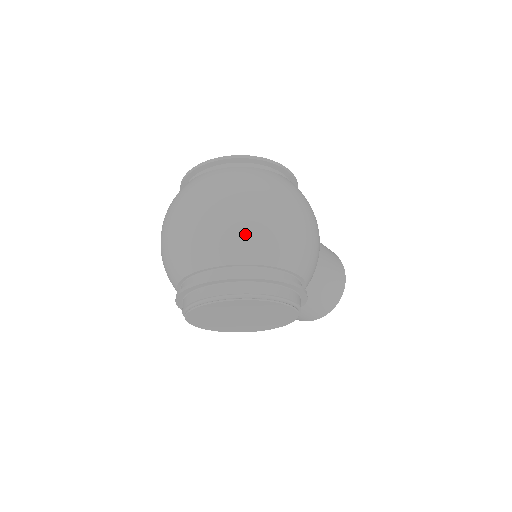
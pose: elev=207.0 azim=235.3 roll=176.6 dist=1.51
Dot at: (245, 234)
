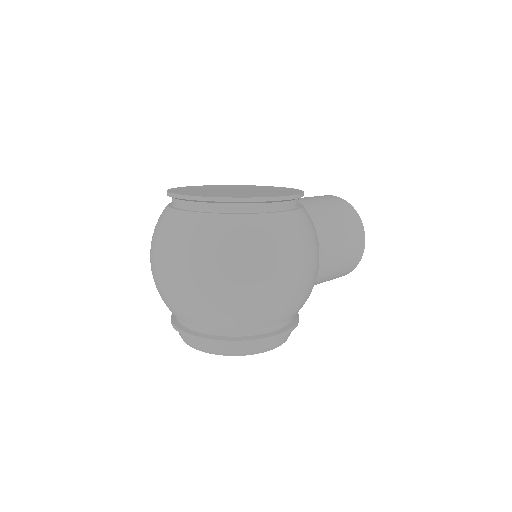
Dot at: (219, 310)
